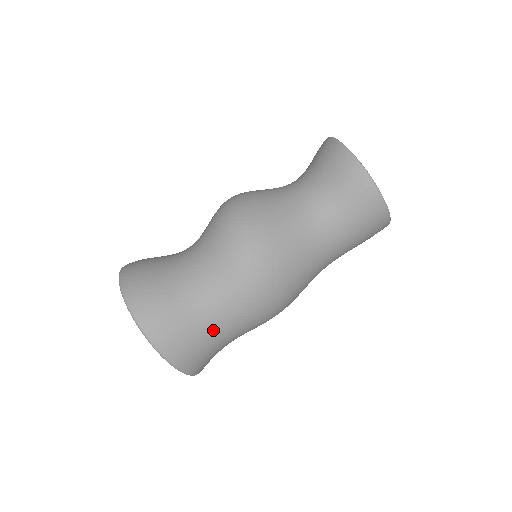
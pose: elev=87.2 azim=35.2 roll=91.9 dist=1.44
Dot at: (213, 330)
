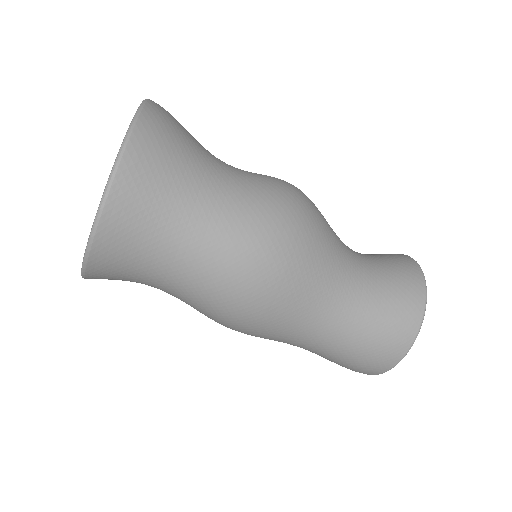
Dot at: (193, 193)
